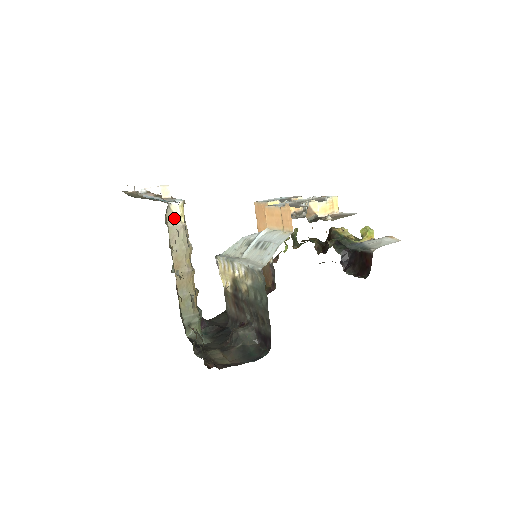
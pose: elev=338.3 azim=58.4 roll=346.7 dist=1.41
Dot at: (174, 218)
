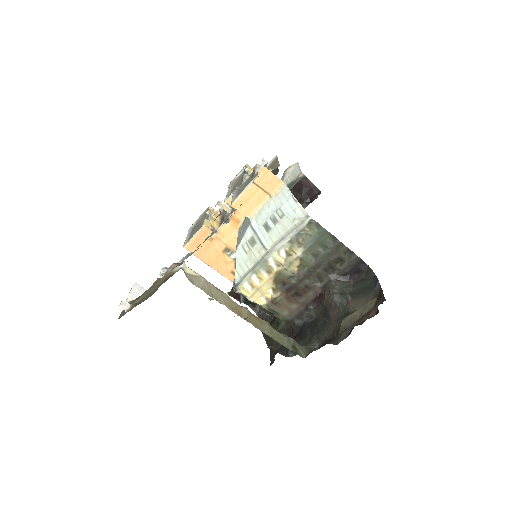
Dot at: (195, 278)
